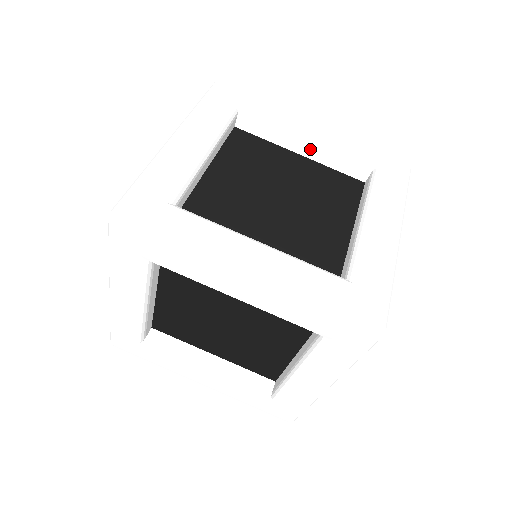
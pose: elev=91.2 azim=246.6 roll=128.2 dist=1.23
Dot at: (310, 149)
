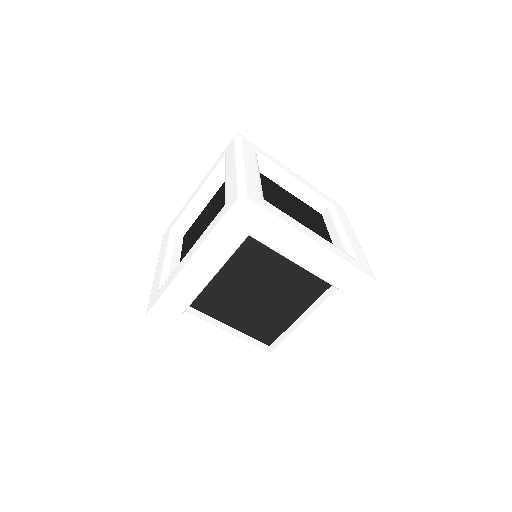
Dot at: (295, 188)
